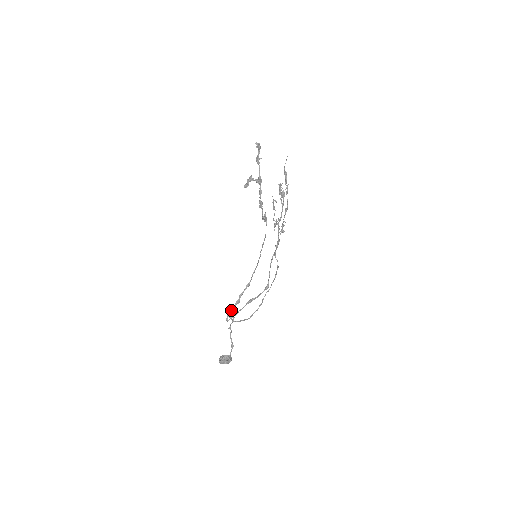
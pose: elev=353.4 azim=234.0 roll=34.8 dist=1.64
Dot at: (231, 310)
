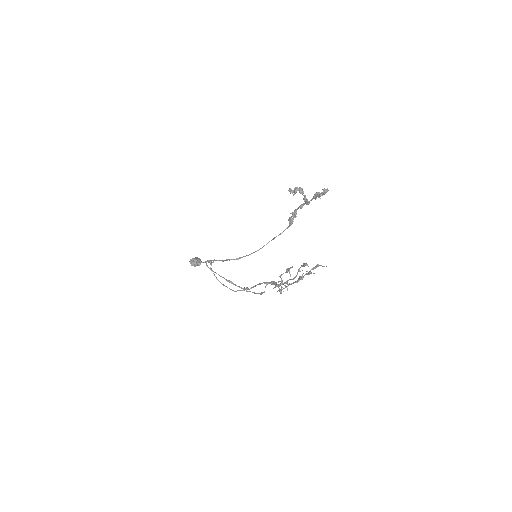
Dot at: (214, 260)
